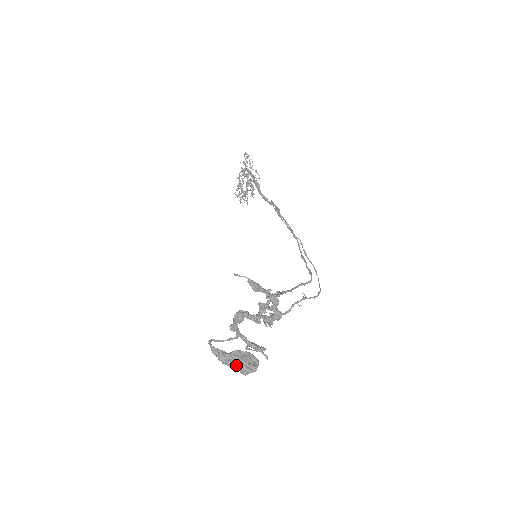
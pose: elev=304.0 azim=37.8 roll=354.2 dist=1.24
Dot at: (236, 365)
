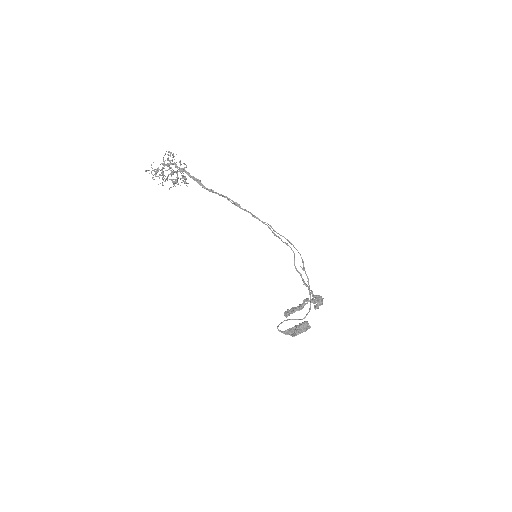
Dot at: occluded
